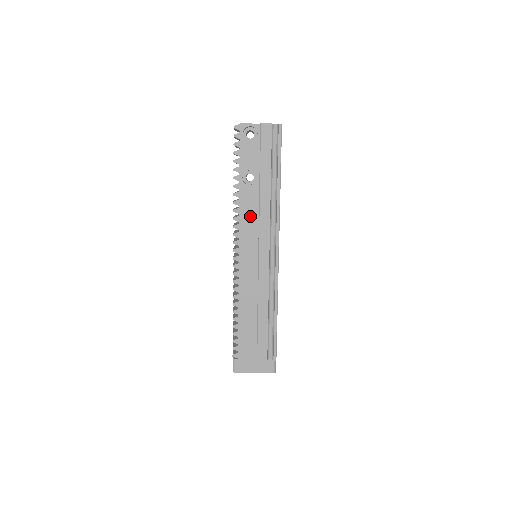
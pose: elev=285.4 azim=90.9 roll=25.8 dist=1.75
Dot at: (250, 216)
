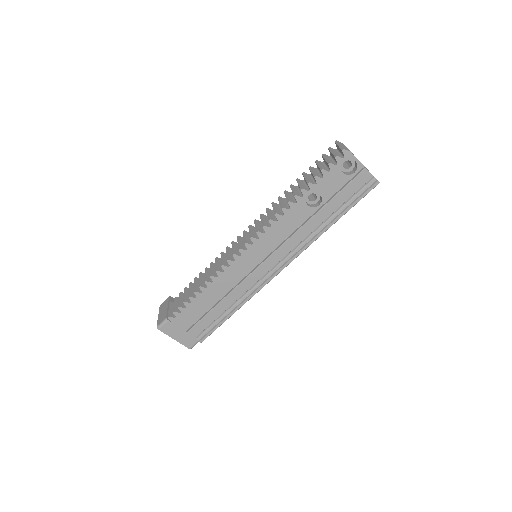
Dot at: (285, 229)
